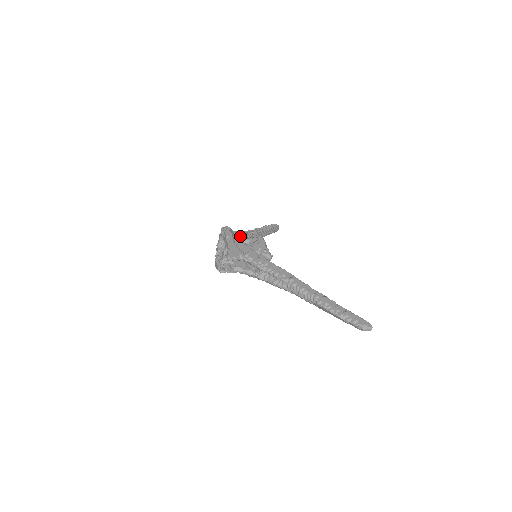
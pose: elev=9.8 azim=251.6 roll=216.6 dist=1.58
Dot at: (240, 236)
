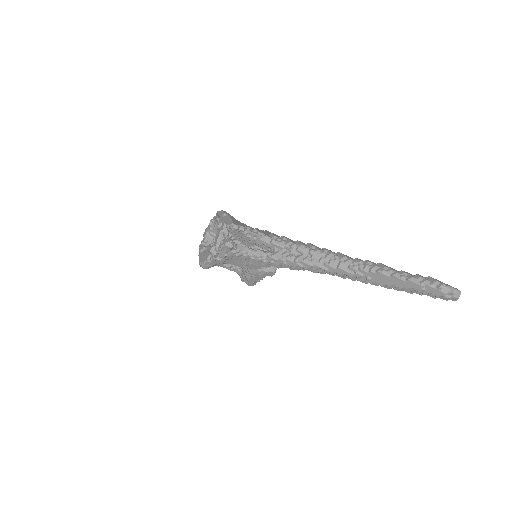
Dot at: occluded
